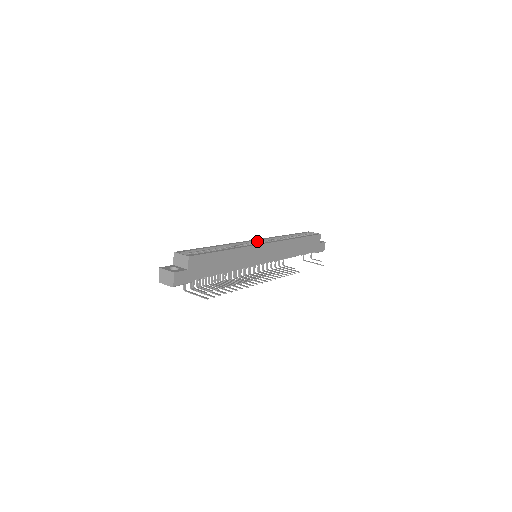
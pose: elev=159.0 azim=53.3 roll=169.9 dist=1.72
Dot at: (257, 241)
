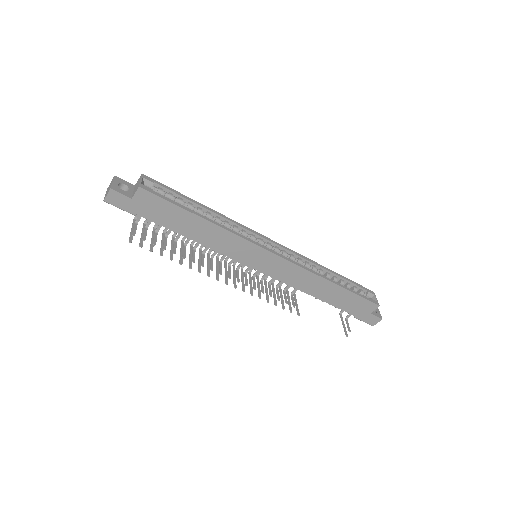
Dot at: (274, 244)
